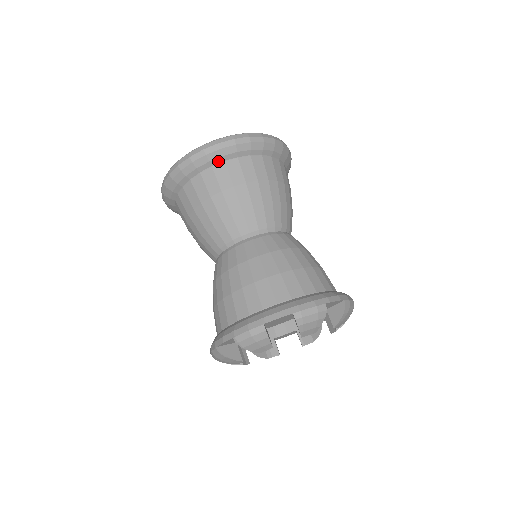
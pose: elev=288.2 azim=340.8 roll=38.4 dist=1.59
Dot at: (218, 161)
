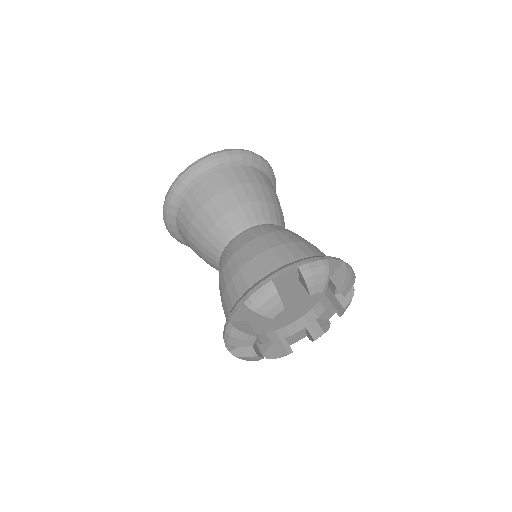
Dot at: (180, 201)
